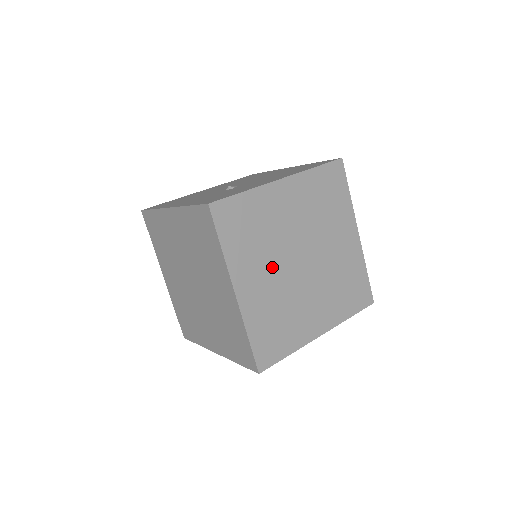
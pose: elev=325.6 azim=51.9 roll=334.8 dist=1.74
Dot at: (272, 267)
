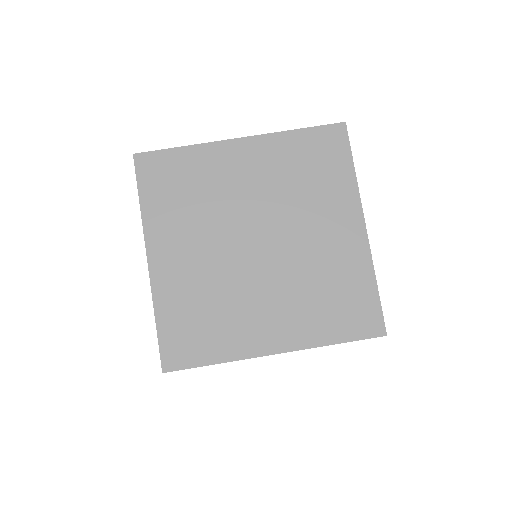
Dot at: occluded
